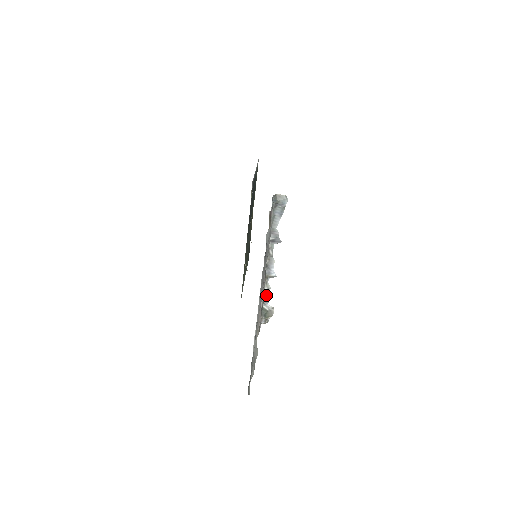
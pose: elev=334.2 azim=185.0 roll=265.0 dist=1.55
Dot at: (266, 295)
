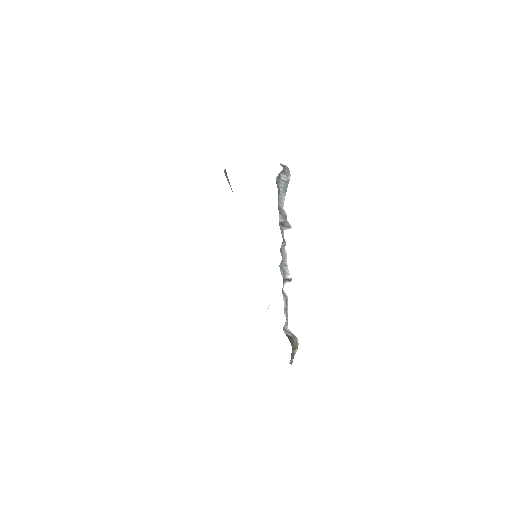
Dot at: (285, 311)
